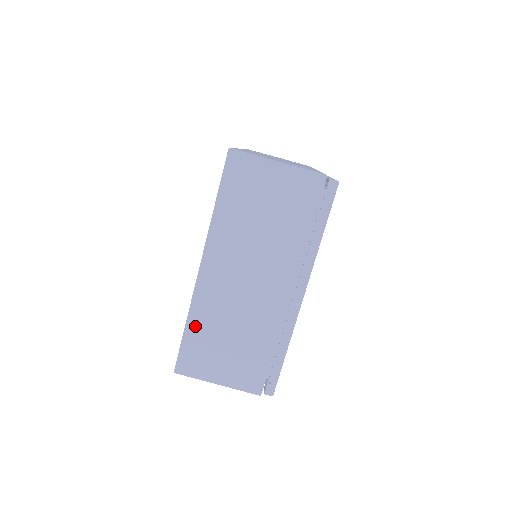
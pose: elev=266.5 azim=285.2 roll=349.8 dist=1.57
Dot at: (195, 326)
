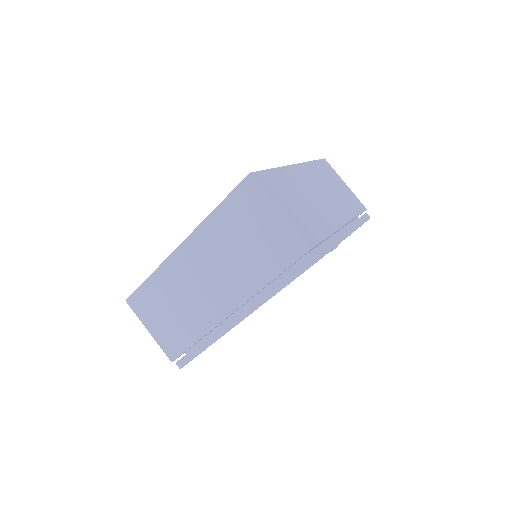
Dot at: (155, 282)
